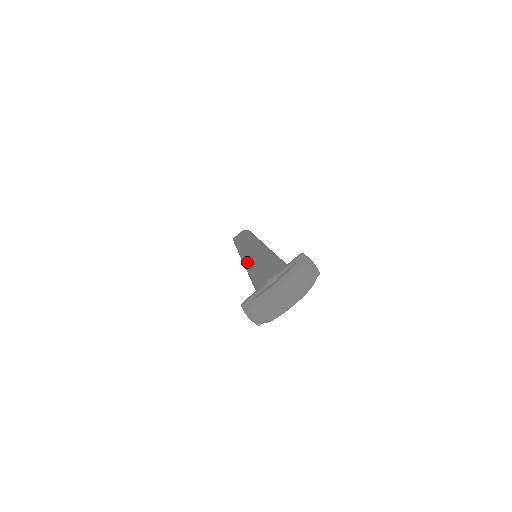
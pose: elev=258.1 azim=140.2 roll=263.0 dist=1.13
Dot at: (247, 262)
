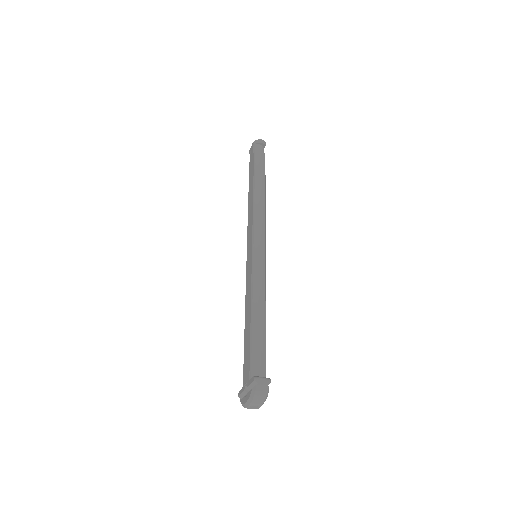
Dot at: occluded
